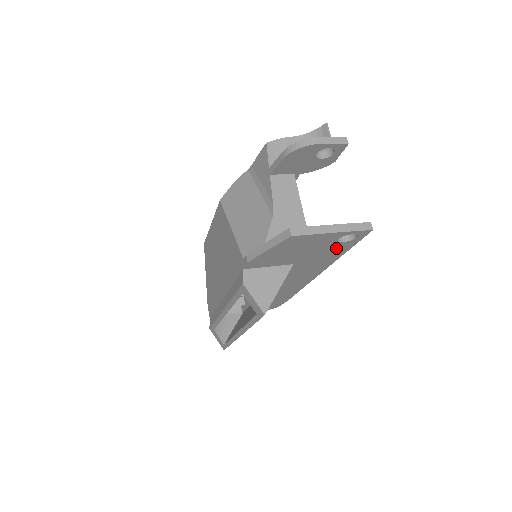
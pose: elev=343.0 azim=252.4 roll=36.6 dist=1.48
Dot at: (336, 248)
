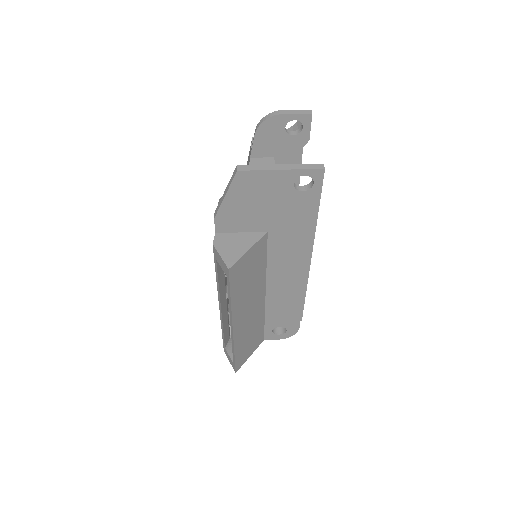
Dot at: (301, 204)
